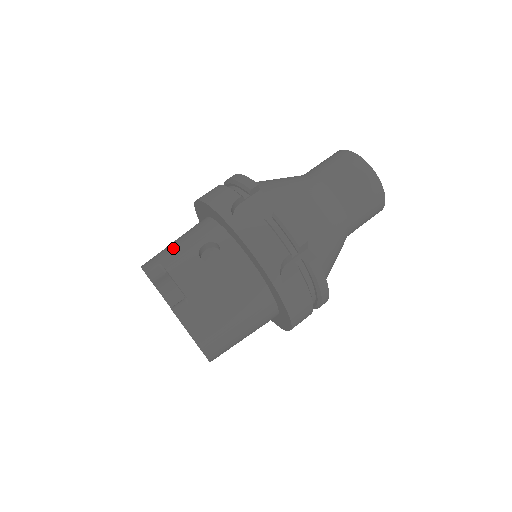
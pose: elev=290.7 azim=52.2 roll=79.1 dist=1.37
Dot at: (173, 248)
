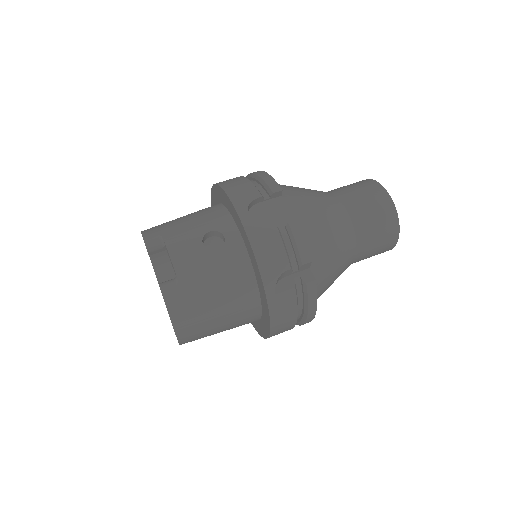
Dot at: (179, 224)
